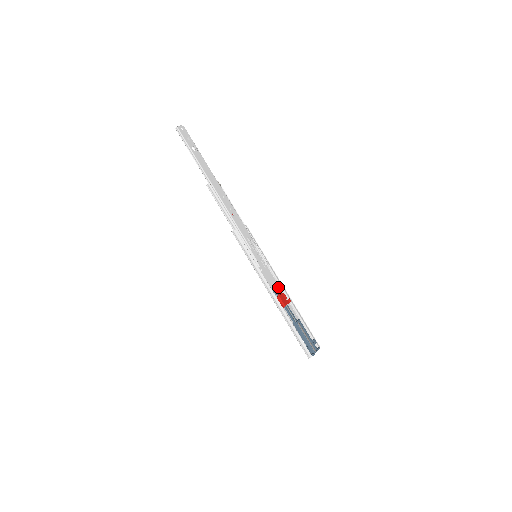
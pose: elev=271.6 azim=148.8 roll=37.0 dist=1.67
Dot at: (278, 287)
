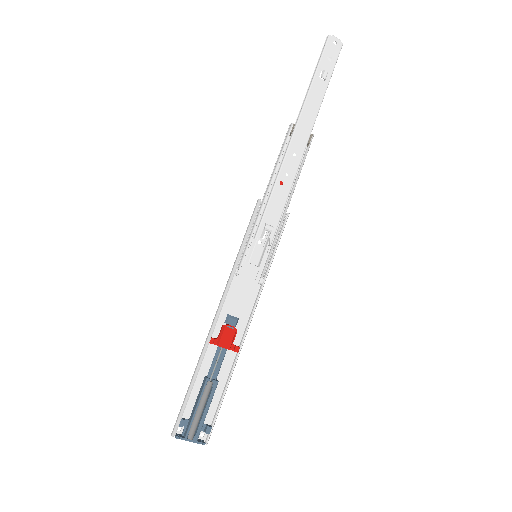
Dot at: (244, 320)
